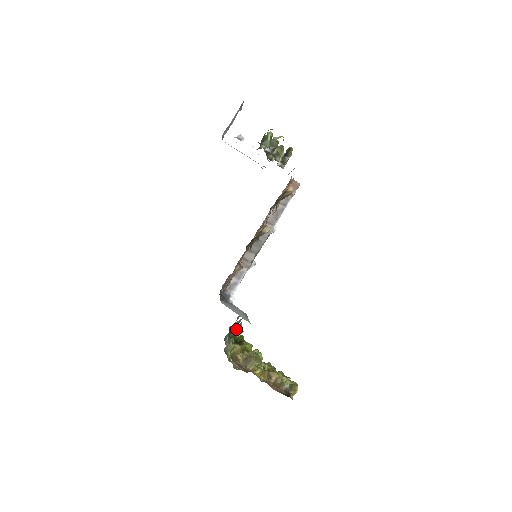
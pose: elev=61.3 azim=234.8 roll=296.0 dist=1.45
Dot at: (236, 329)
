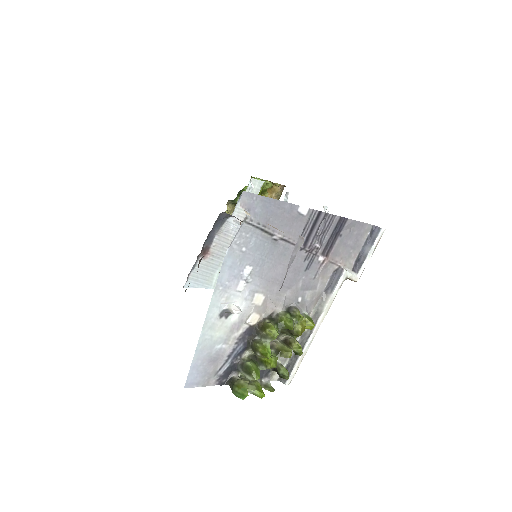
Dot at: occluded
